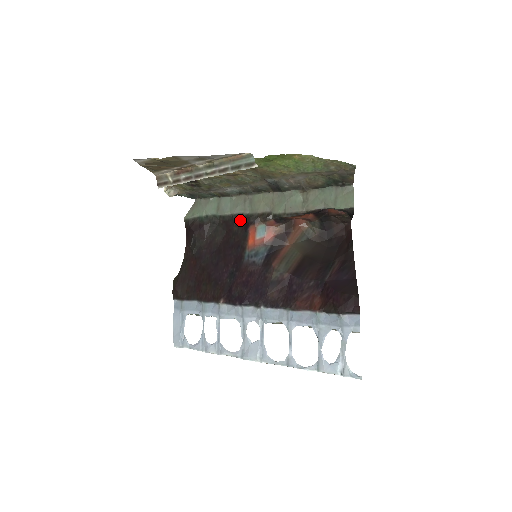
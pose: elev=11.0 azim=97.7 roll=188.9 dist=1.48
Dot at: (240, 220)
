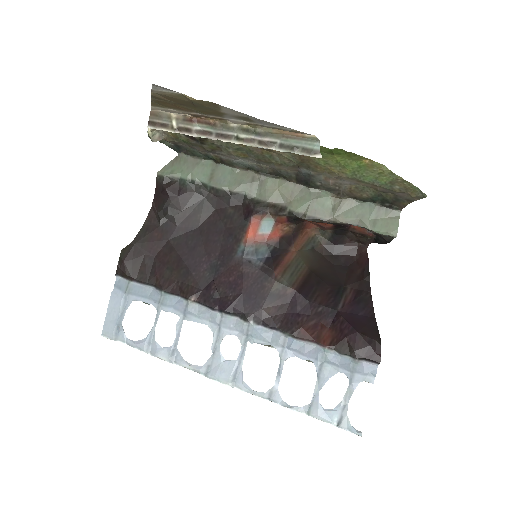
Dot at: (239, 202)
